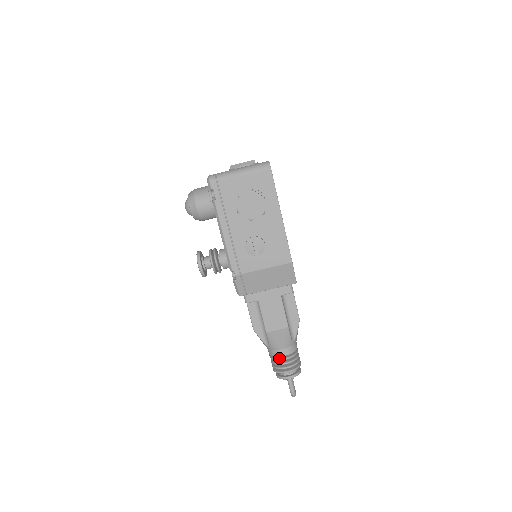
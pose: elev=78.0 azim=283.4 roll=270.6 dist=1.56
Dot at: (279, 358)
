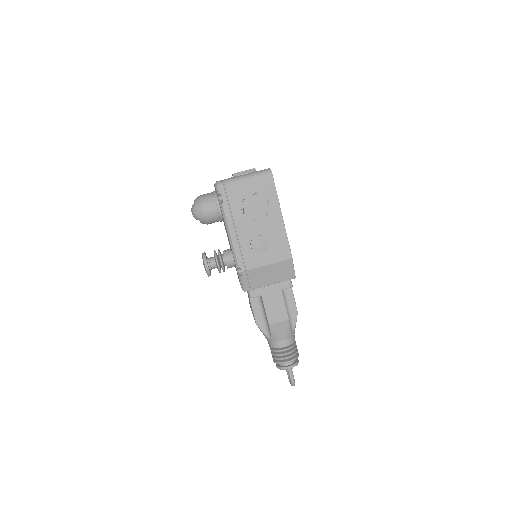
Dot at: (280, 349)
